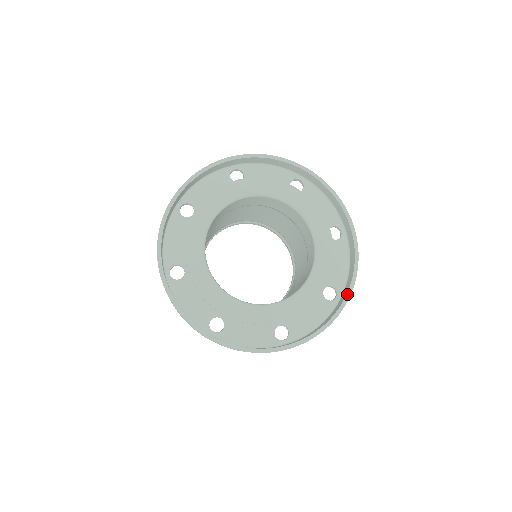
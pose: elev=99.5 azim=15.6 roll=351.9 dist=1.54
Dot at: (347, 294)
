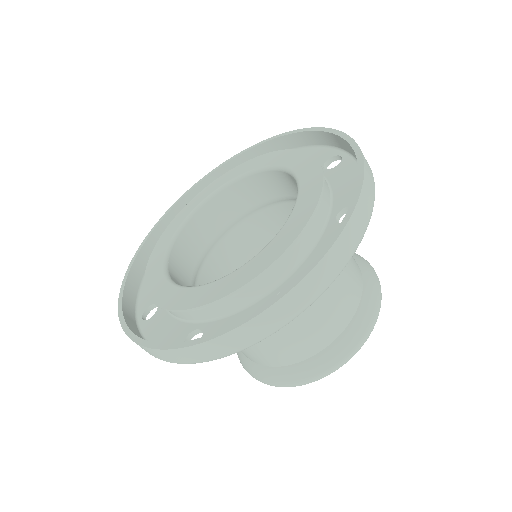
Dot at: (286, 288)
